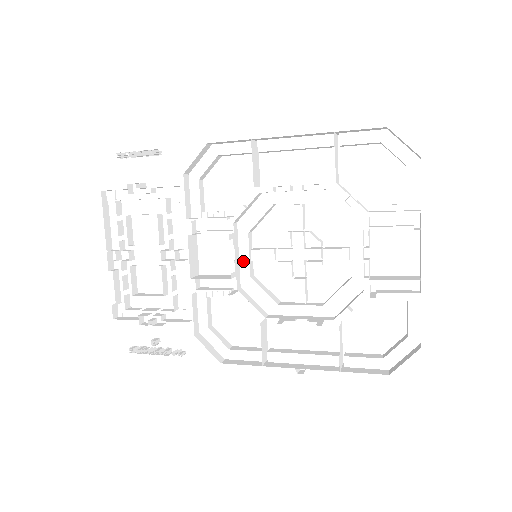
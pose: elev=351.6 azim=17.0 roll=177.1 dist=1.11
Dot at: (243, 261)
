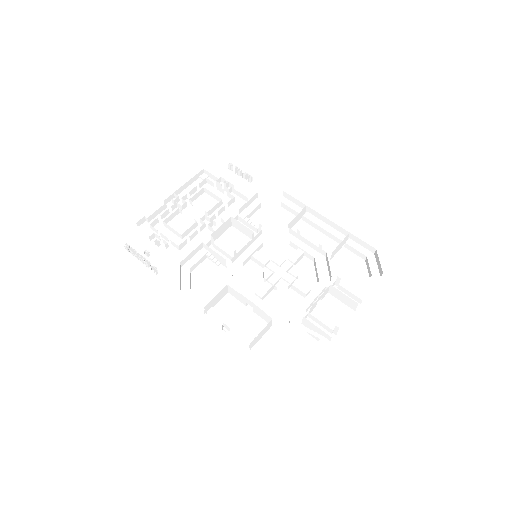
Dot at: (247, 252)
